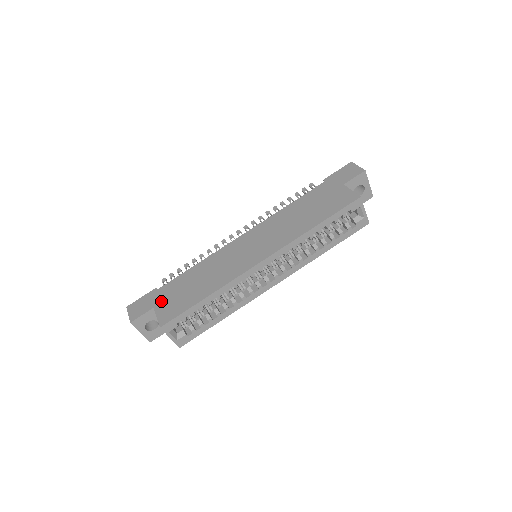
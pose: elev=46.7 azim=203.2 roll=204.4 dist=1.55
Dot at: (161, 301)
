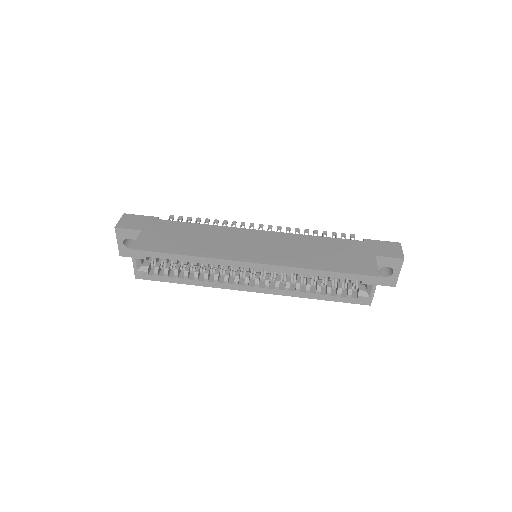
Dot at: (151, 230)
